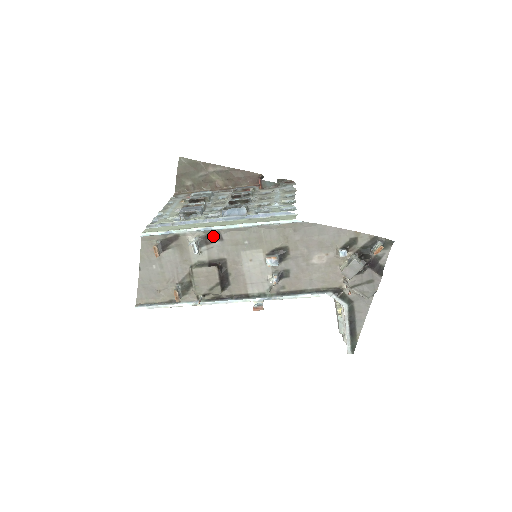
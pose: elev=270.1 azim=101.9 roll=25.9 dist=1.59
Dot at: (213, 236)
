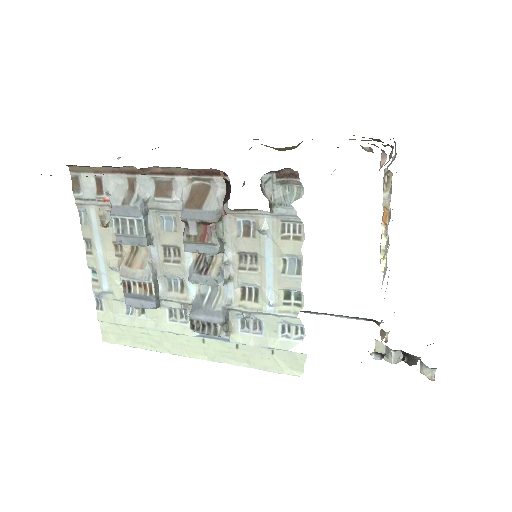
Dot at: occluded
